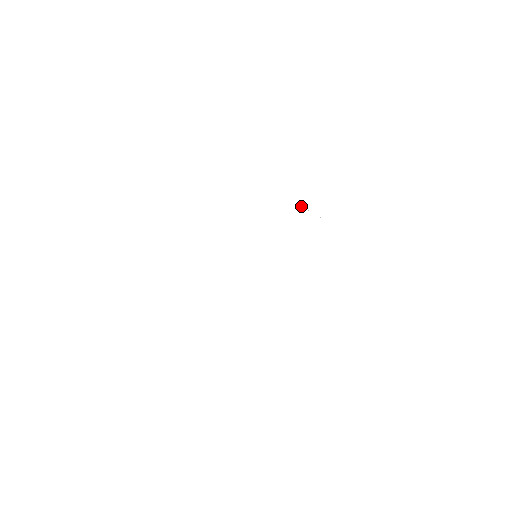
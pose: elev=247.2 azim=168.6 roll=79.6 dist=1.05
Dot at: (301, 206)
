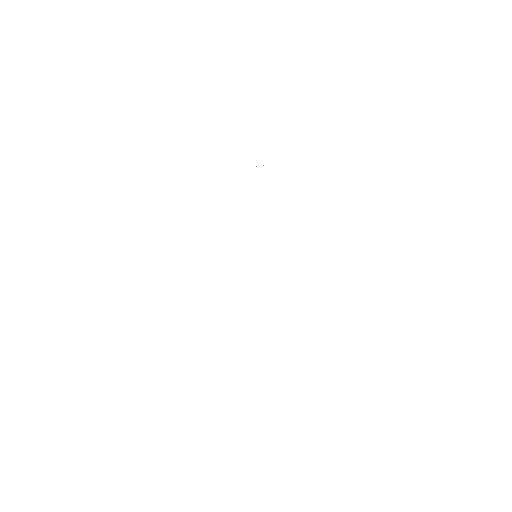
Dot at: occluded
